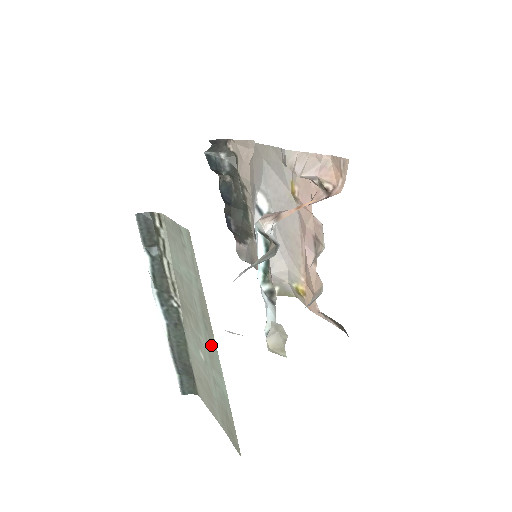
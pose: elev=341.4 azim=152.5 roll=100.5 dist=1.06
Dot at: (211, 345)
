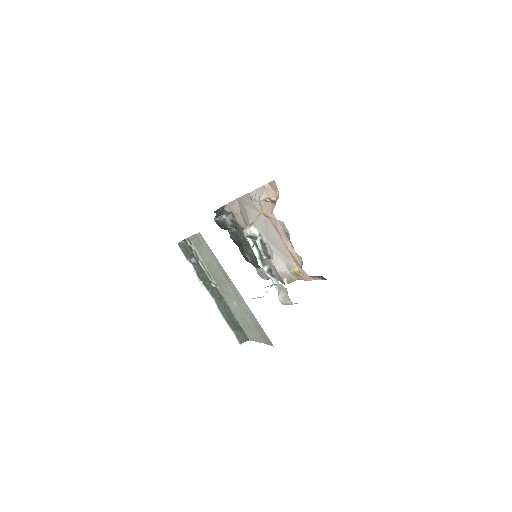
Dot at: (233, 288)
